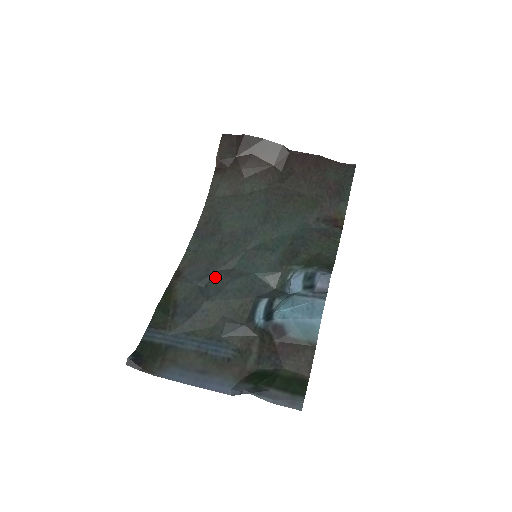
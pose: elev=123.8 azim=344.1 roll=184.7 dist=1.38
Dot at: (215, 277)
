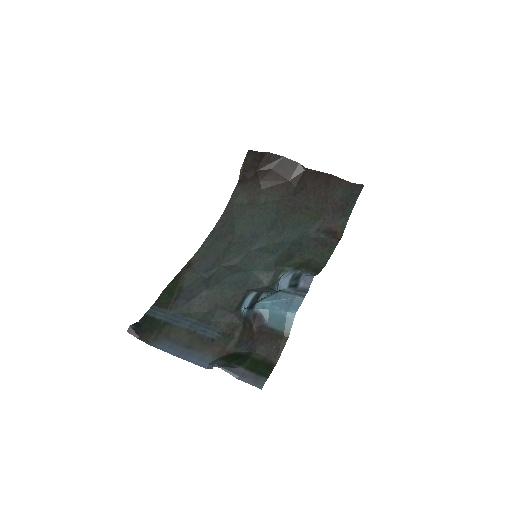
Dot at: (218, 271)
